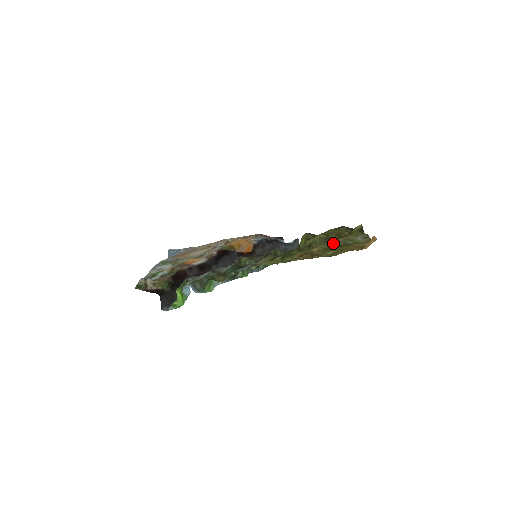
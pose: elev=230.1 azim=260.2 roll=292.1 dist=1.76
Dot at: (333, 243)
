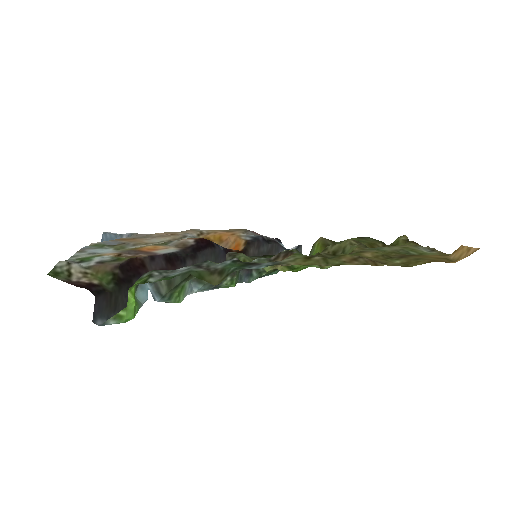
Dot at: (388, 250)
